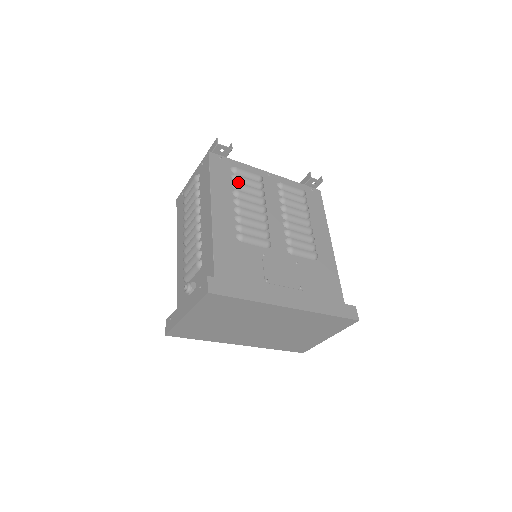
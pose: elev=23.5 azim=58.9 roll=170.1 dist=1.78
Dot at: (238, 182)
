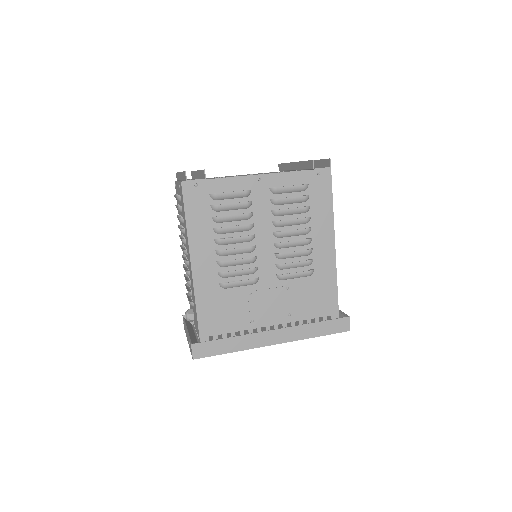
Dot at: (219, 211)
